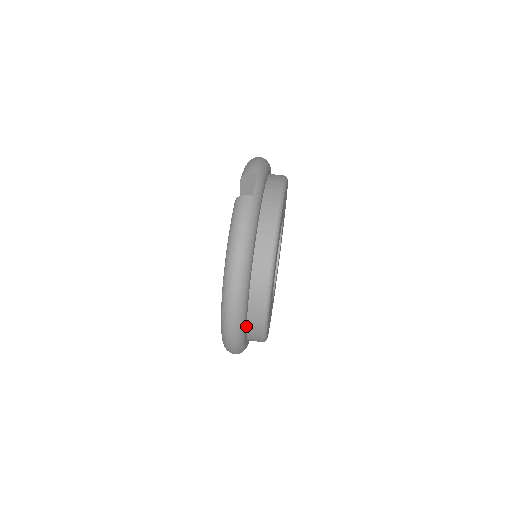
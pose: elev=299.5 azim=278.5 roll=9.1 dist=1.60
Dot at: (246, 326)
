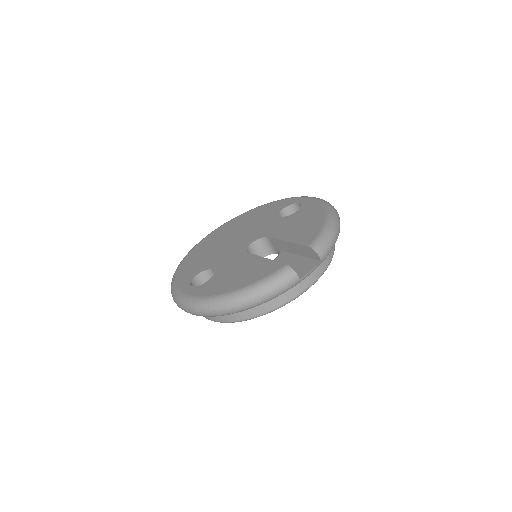
Dot at: occluded
